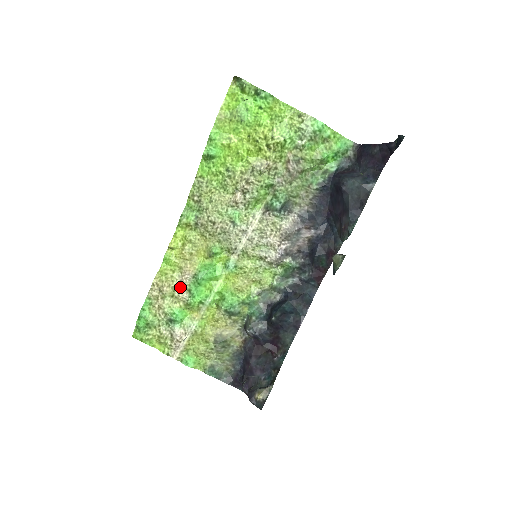
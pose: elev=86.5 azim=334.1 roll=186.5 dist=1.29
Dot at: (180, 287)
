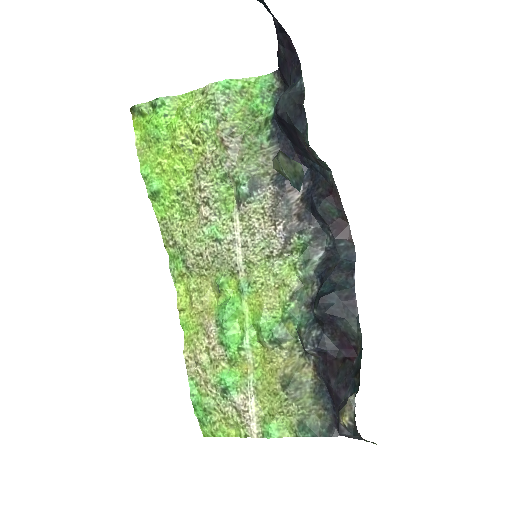
Dot at: (211, 346)
